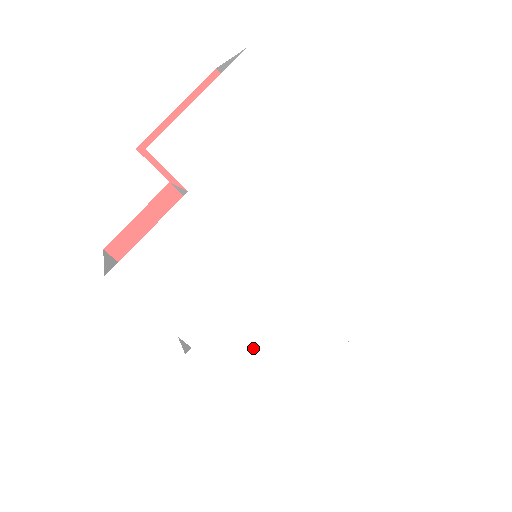
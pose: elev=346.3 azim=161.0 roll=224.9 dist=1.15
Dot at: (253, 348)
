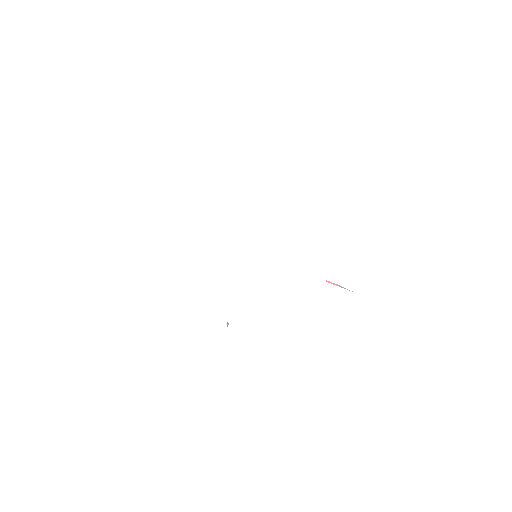
Dot at: (268, 311)
